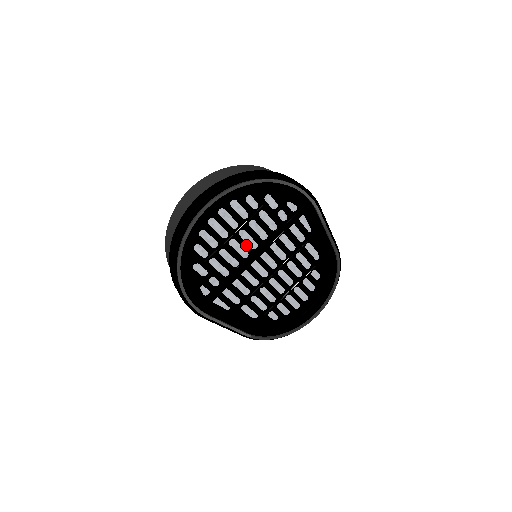
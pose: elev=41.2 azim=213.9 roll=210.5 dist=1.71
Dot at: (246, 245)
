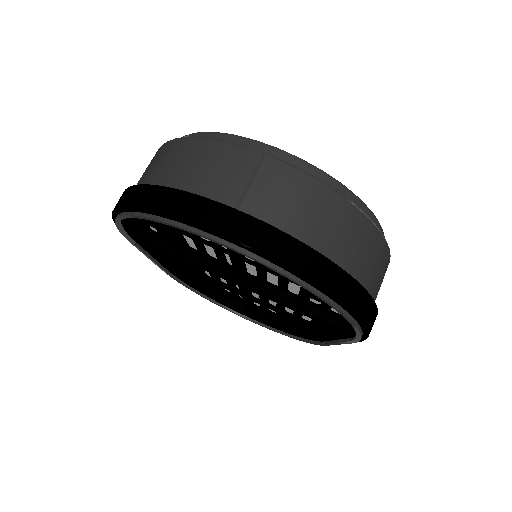
Dot at: (239, 272)
